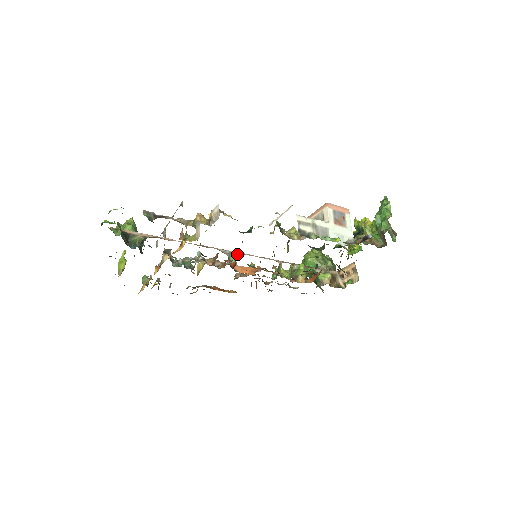
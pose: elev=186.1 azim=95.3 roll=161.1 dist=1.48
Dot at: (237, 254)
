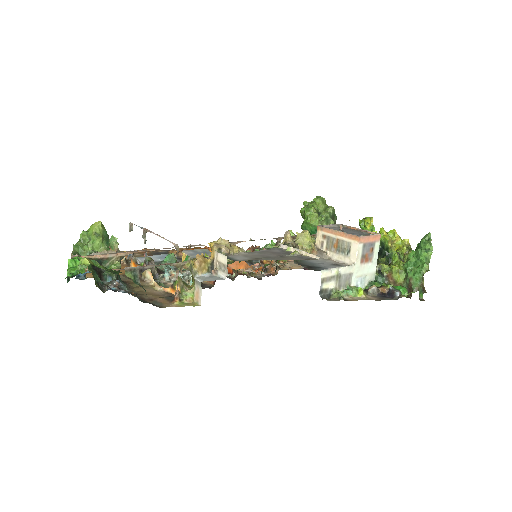
Dot at: occluded
